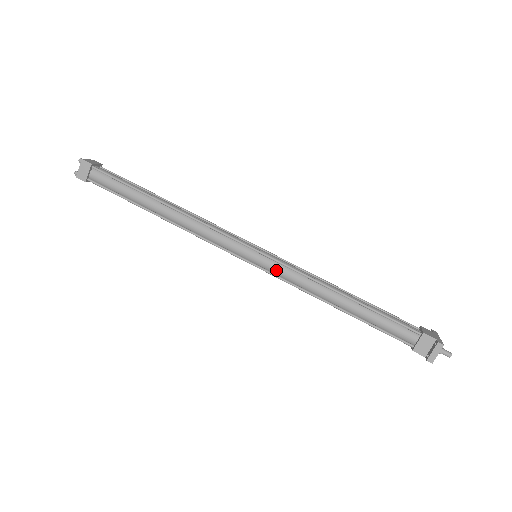
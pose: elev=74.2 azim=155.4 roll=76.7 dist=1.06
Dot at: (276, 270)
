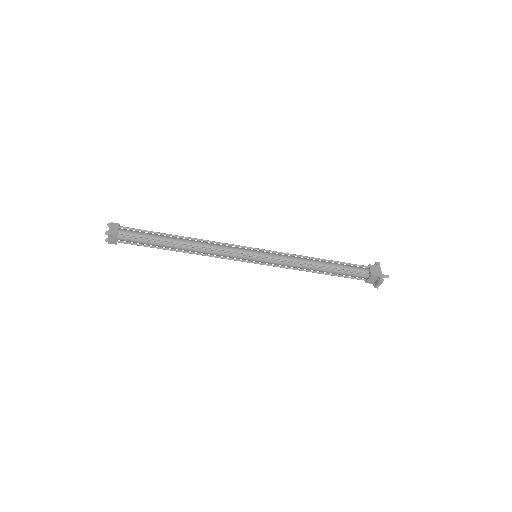
Dot at: (272, 263)
